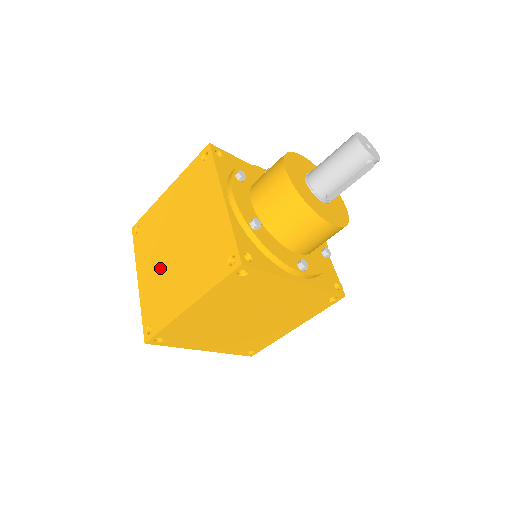
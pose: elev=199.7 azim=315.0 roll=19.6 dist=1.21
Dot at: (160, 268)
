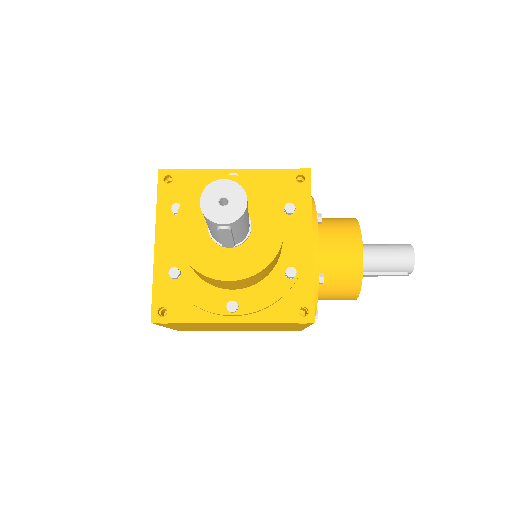
Dot at: occluded
